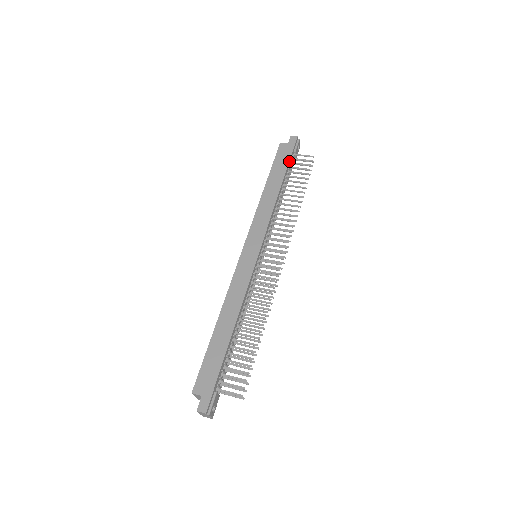
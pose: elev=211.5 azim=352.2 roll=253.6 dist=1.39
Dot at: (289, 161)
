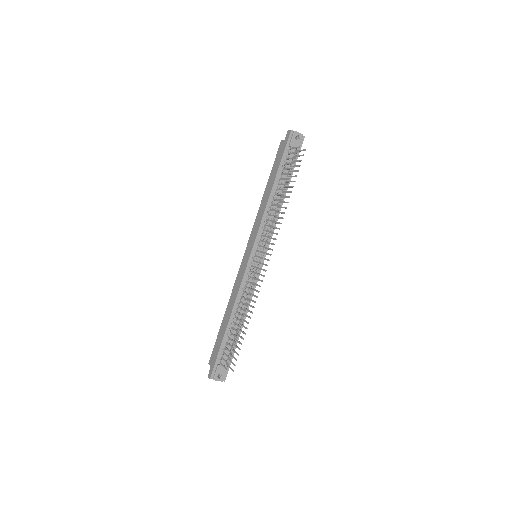
Dot at: (281, 160)
